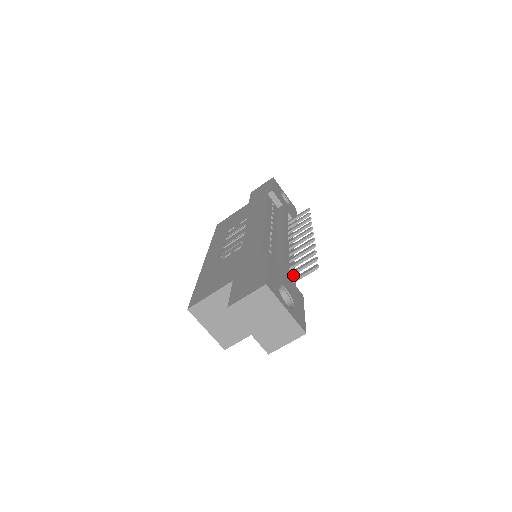
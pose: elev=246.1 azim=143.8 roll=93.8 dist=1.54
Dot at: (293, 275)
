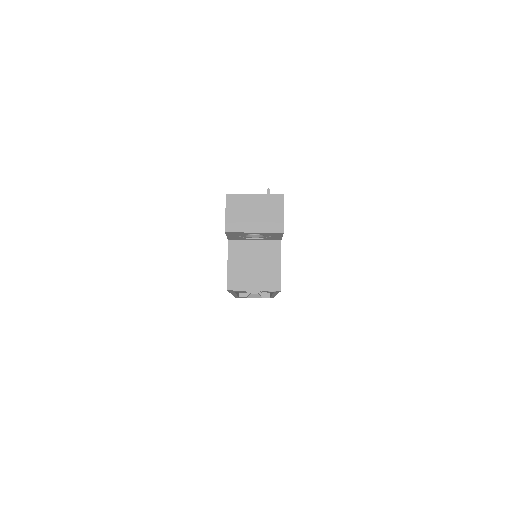
Dot at: occluded
